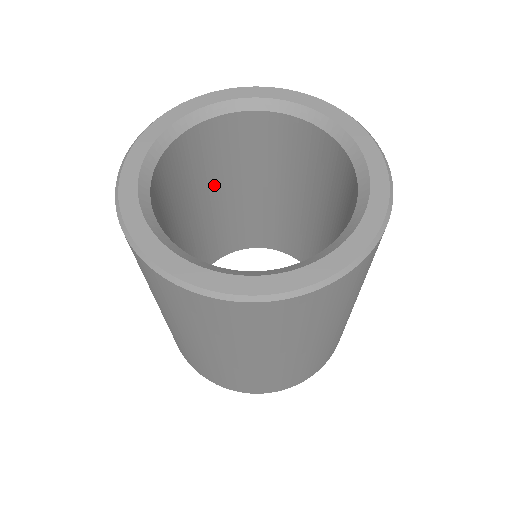
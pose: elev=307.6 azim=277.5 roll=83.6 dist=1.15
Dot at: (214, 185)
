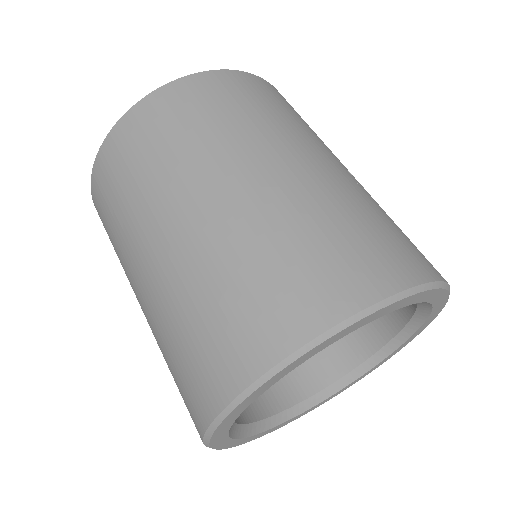
Dot at: occluded
